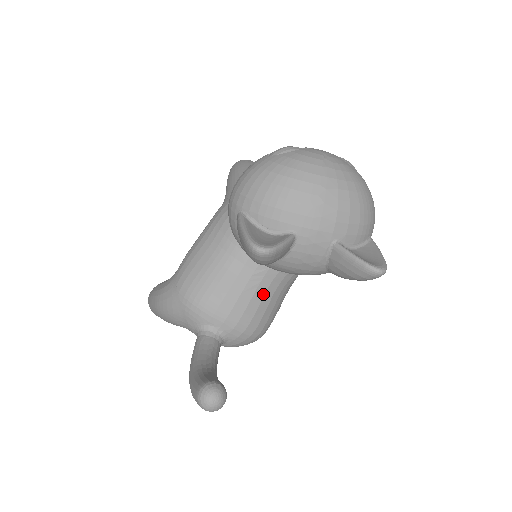
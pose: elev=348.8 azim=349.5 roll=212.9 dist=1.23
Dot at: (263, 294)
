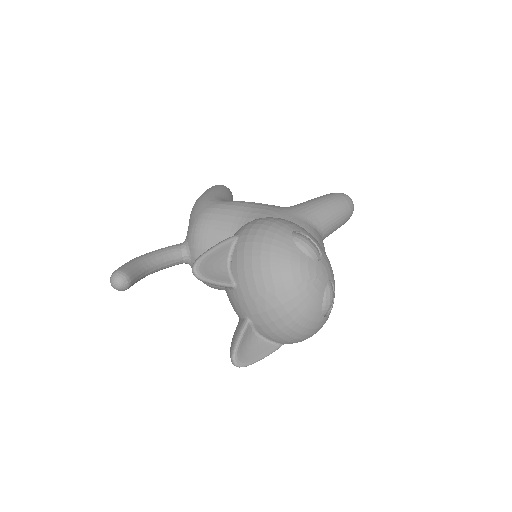
Dot at: occluded
